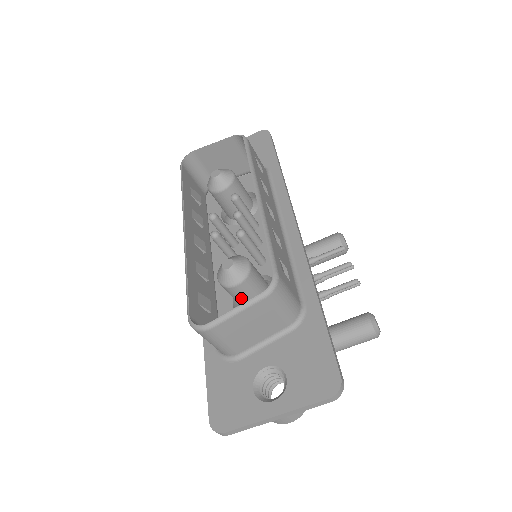
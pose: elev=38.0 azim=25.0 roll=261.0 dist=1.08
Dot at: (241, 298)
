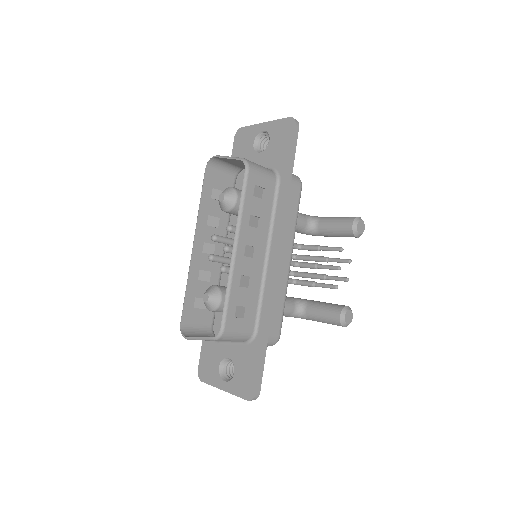
Dot at: occluded
